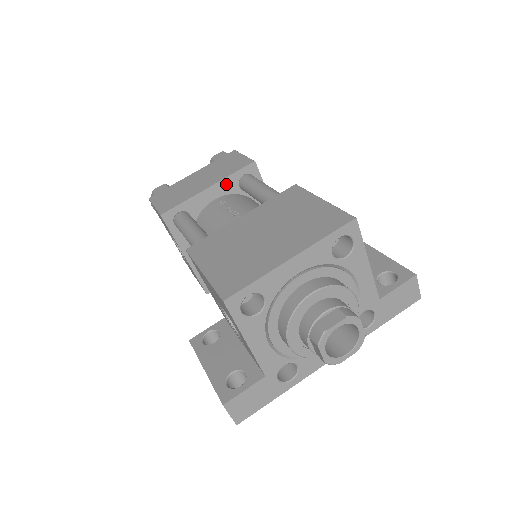
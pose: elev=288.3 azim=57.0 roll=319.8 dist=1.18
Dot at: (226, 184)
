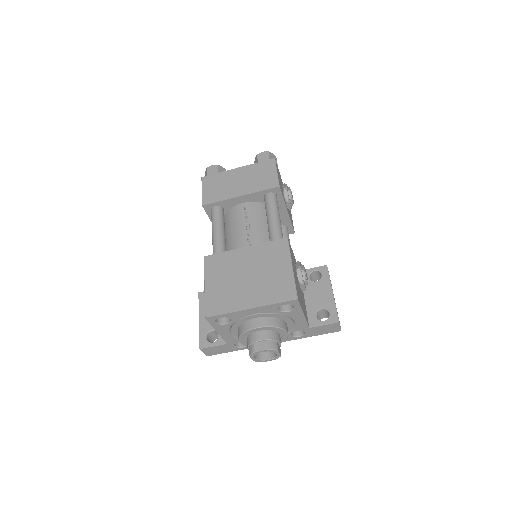
Dot at: (254, 196)
